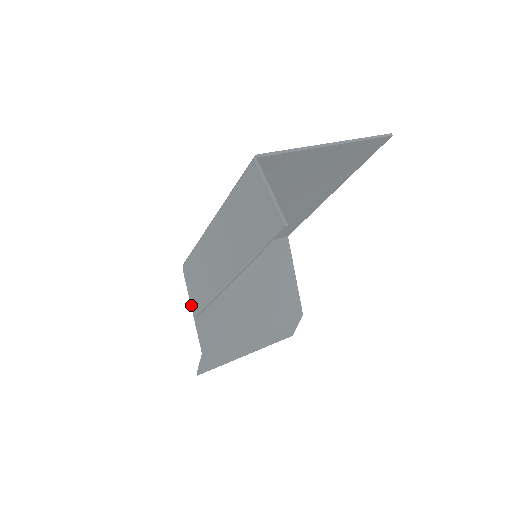
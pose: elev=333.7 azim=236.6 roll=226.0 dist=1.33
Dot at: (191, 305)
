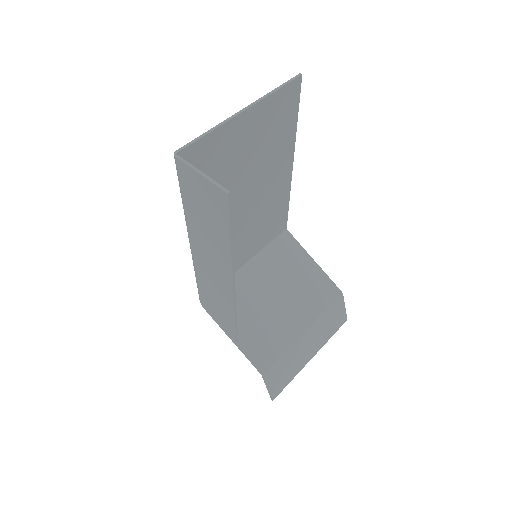
Dot at: (227, 335)
